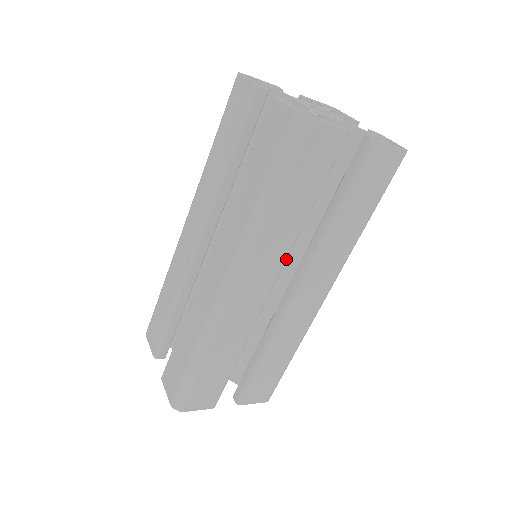
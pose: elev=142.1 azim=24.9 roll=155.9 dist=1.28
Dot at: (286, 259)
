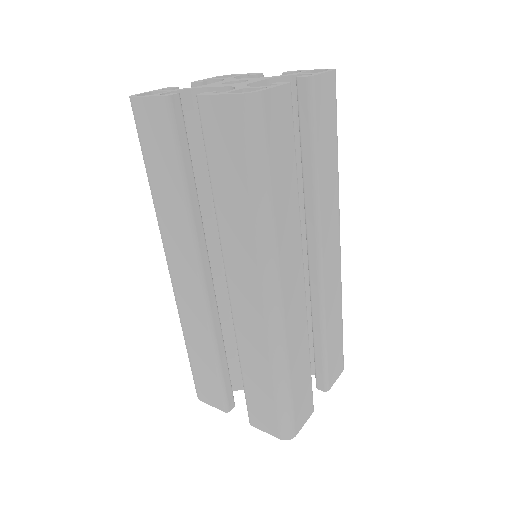
Dot at: (301, 238)
